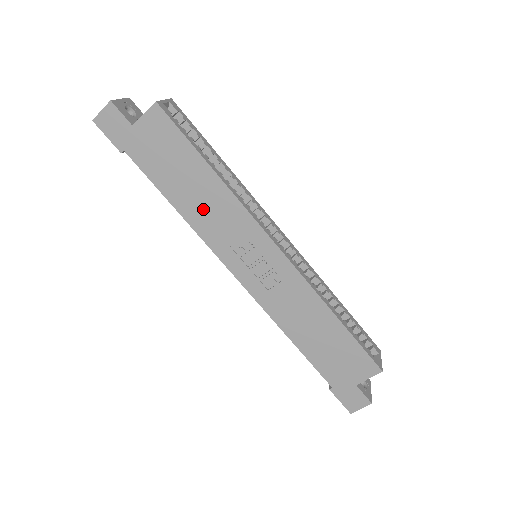
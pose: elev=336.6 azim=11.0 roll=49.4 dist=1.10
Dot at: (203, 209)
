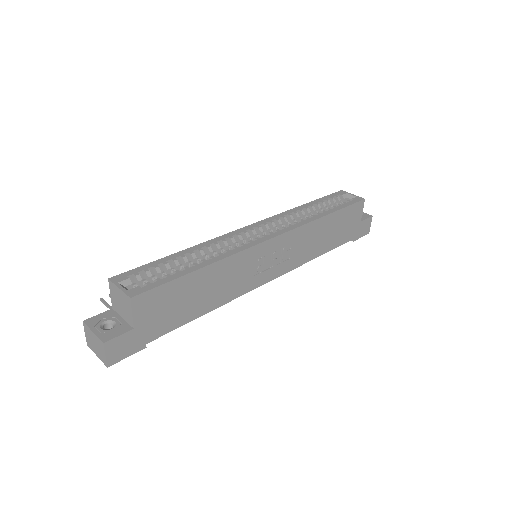
Dot at: (221, 288)
